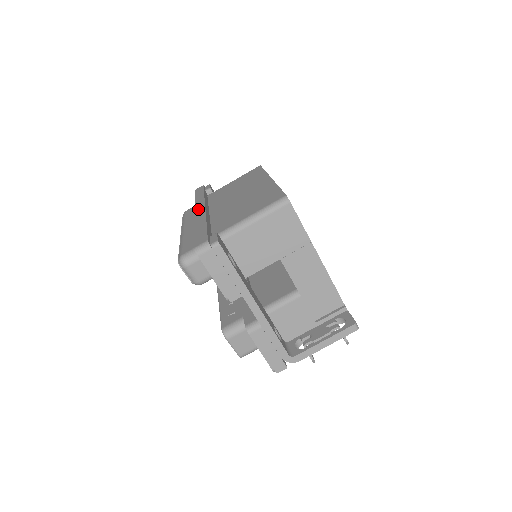
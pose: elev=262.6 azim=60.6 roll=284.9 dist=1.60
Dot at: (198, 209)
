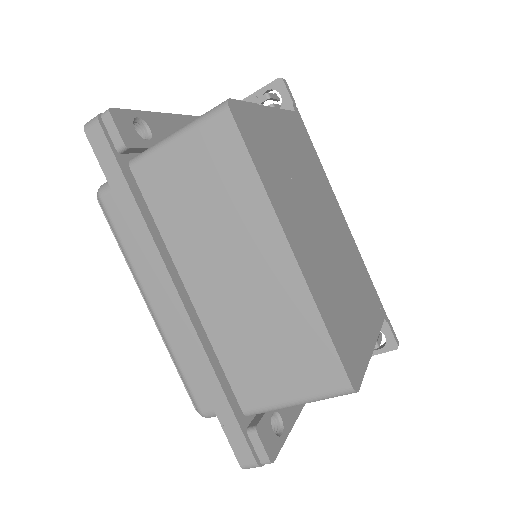
Dot at: (167, 297)
